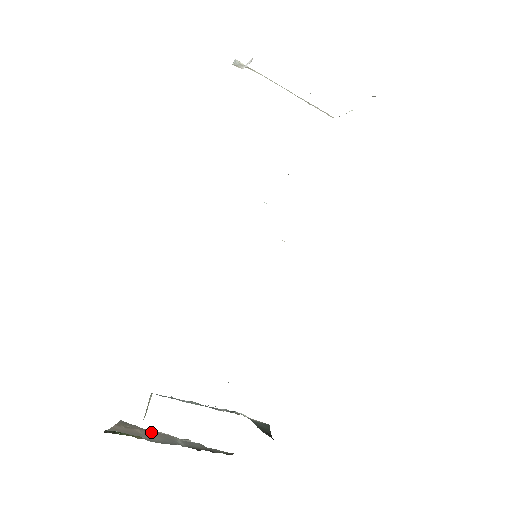
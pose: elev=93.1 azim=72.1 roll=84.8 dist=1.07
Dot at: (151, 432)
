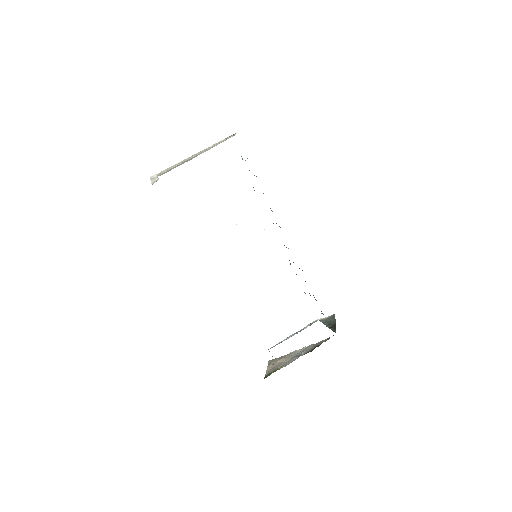
Dot at: (285, 357)
